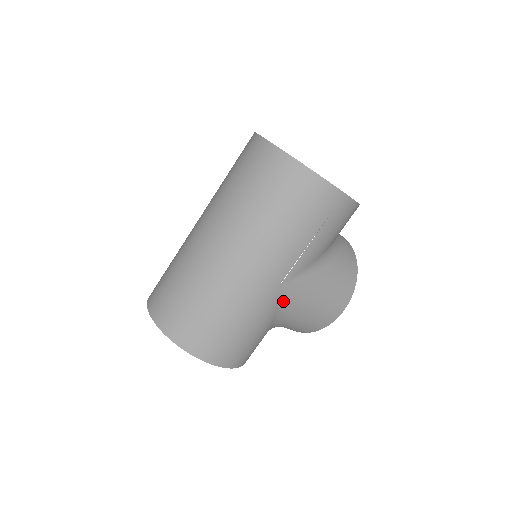
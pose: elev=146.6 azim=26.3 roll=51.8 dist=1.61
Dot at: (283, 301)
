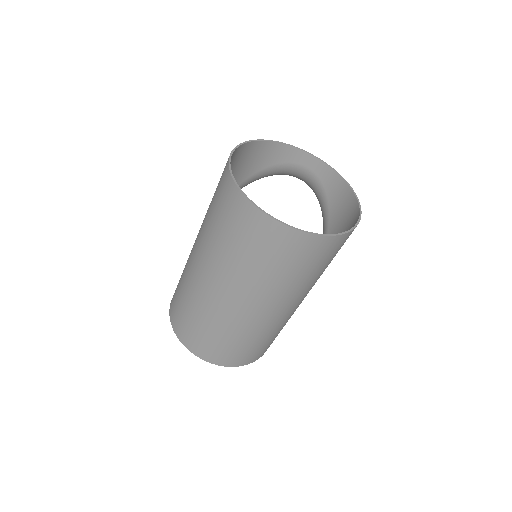
Dot at: occluded
